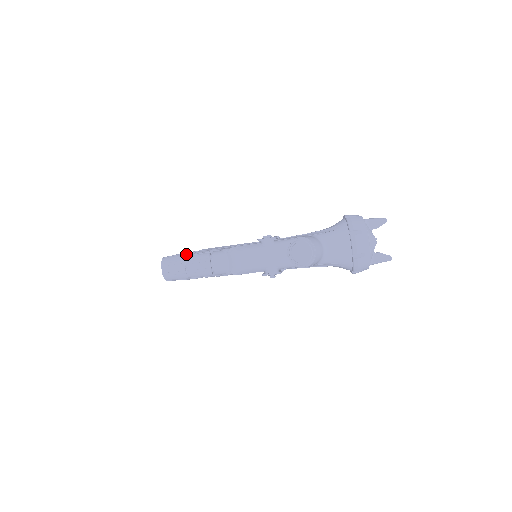
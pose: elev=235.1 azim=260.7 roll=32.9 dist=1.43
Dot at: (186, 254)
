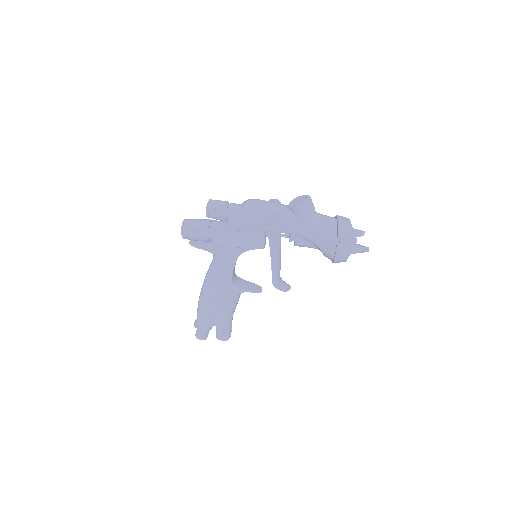
Dot at: occluded
